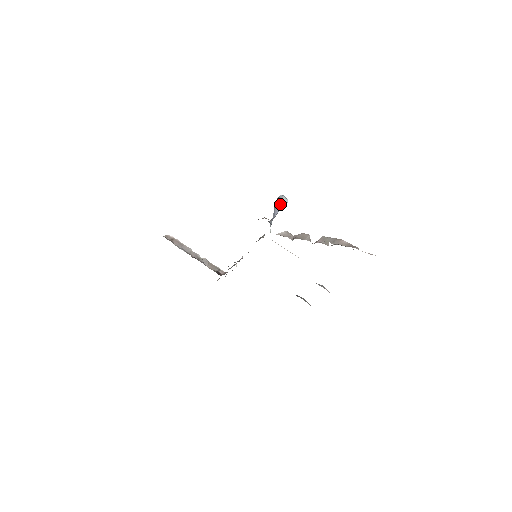
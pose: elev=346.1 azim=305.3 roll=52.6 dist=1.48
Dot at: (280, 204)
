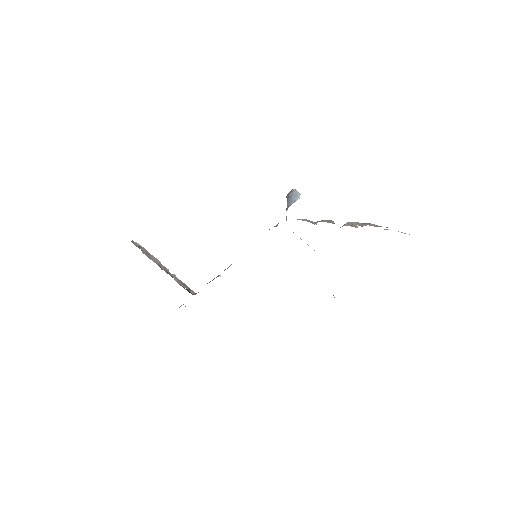
Dot at: (294, 197)
